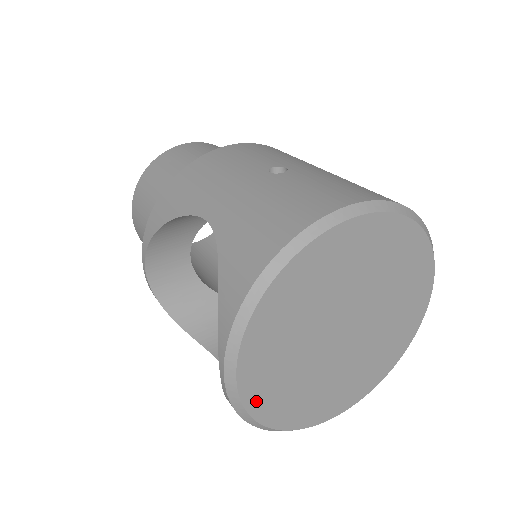
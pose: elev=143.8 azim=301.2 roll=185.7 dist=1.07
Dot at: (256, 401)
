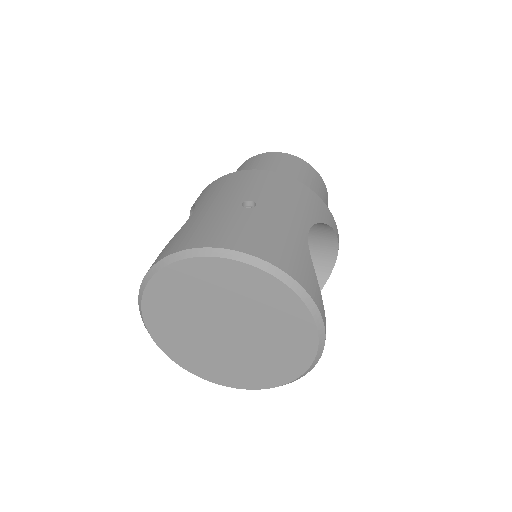
Dot at: (157, 333)
